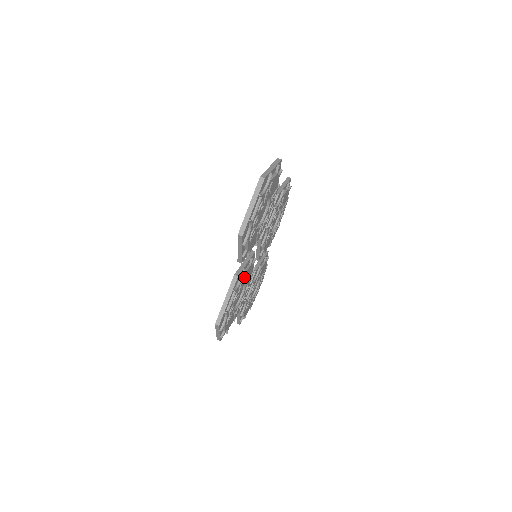
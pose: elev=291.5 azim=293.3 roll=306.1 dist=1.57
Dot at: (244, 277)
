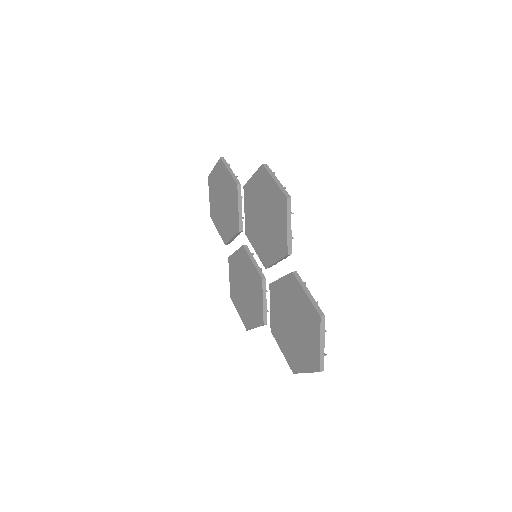
Dot at: occluded
